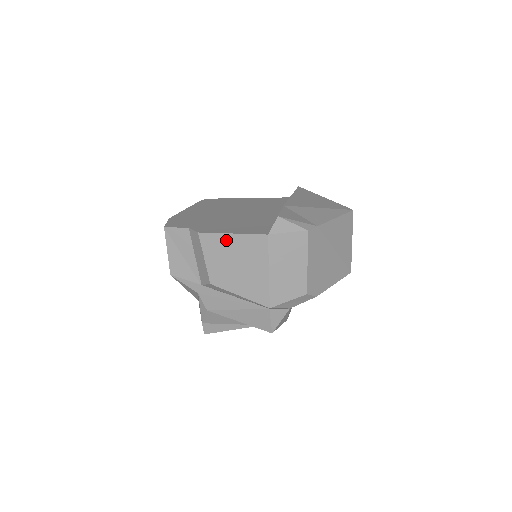
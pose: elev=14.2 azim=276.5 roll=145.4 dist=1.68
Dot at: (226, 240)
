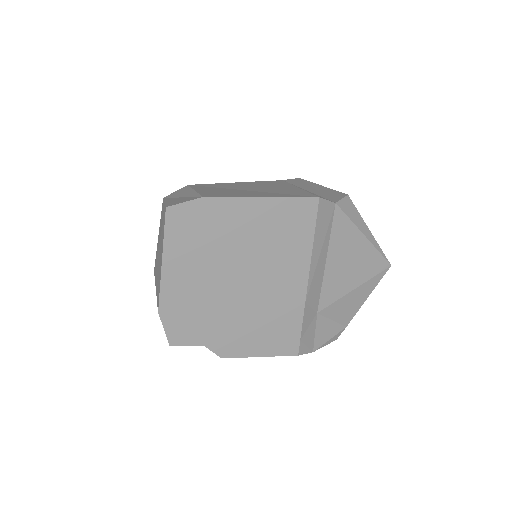
Dot at: occluded
